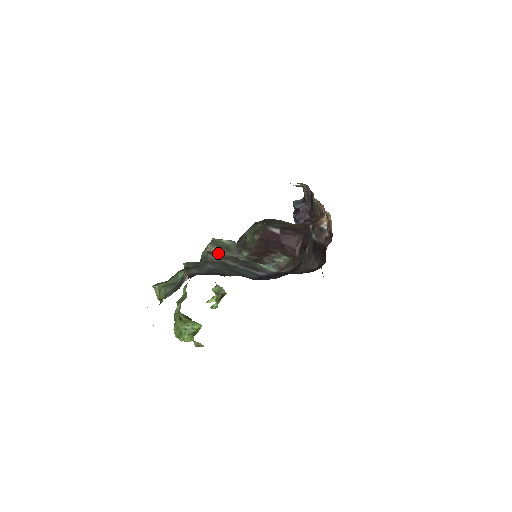
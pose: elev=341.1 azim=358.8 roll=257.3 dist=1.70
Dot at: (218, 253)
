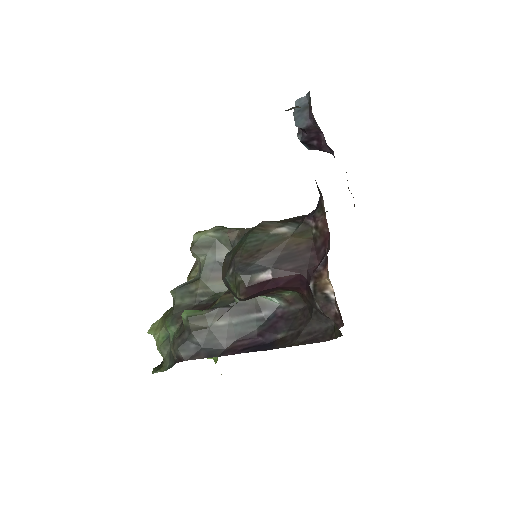
Dot at: (207, 259)
